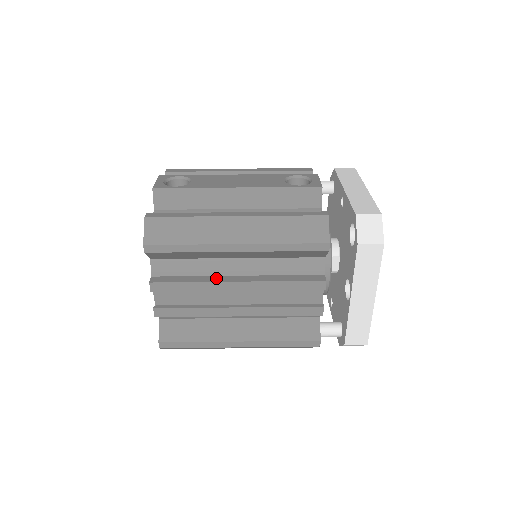
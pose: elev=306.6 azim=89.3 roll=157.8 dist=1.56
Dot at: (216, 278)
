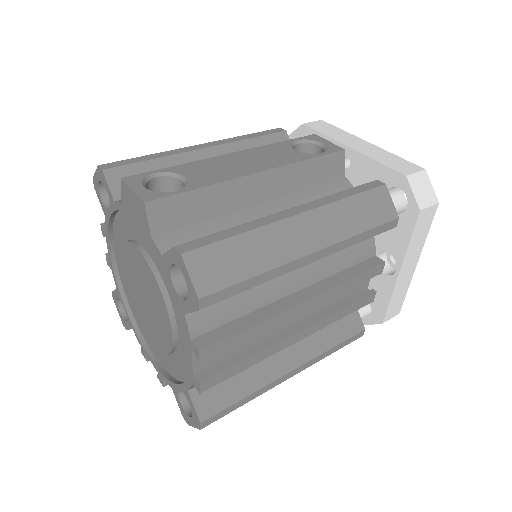
Dot at: (276, 306)
